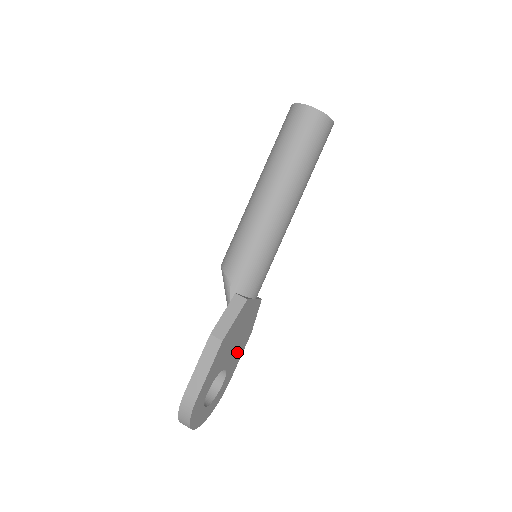
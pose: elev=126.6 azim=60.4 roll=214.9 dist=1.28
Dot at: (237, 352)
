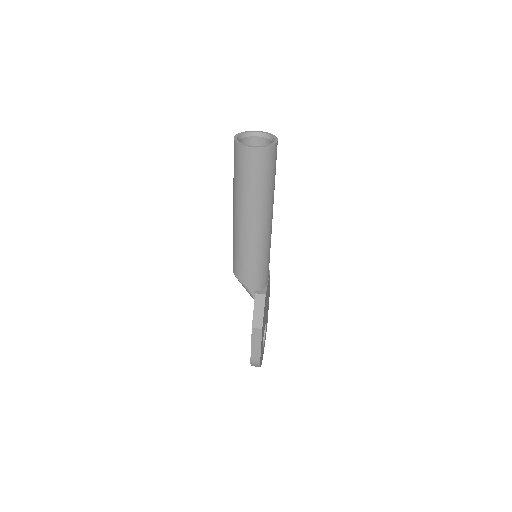
Dot at: (267, 306)
